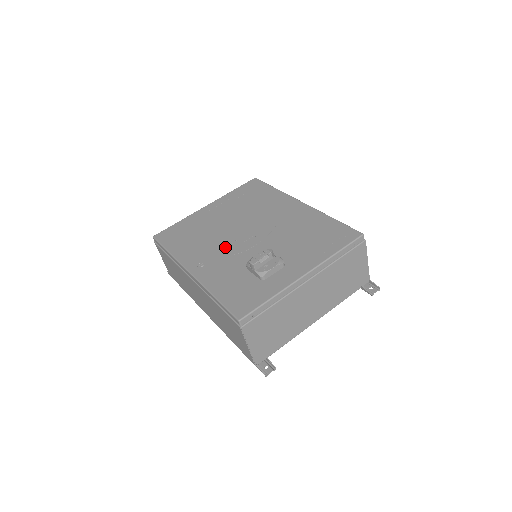
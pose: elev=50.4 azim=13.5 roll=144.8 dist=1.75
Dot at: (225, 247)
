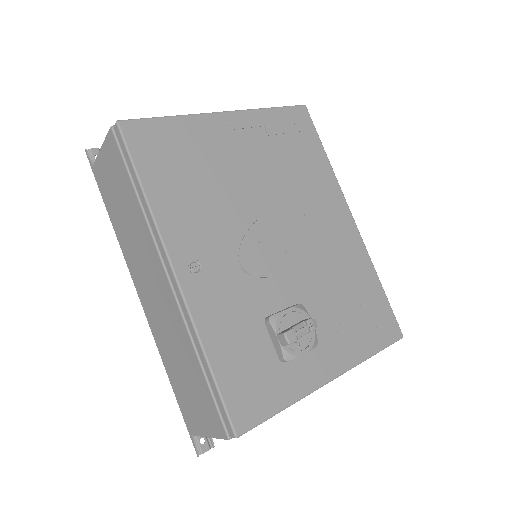
Dot at: (241, 248)
